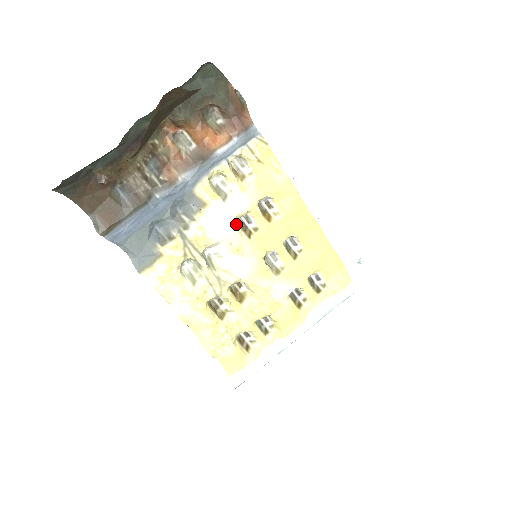
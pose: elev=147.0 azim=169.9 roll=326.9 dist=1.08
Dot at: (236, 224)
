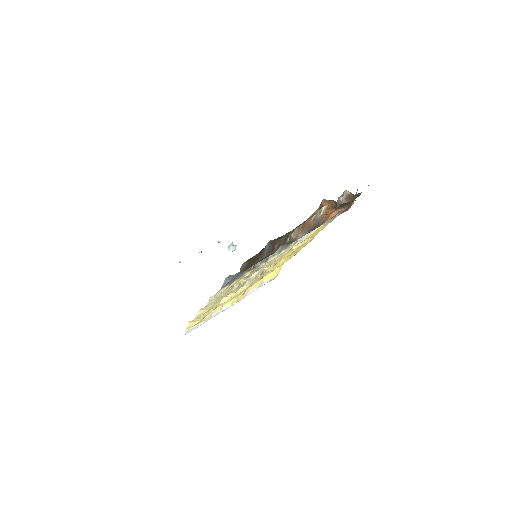
Dot at: occluded
